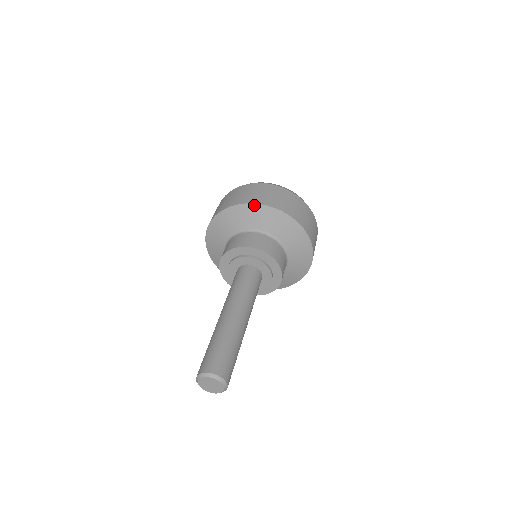
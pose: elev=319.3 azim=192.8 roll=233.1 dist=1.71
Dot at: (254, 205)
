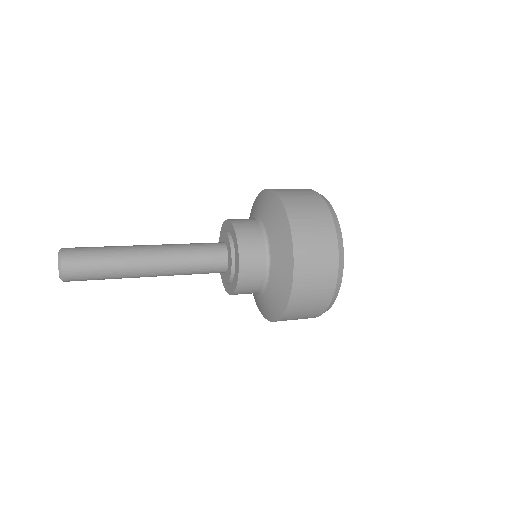
Dot at: occluded
